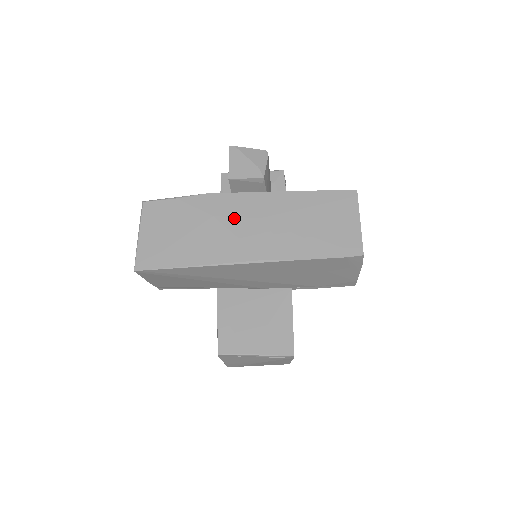
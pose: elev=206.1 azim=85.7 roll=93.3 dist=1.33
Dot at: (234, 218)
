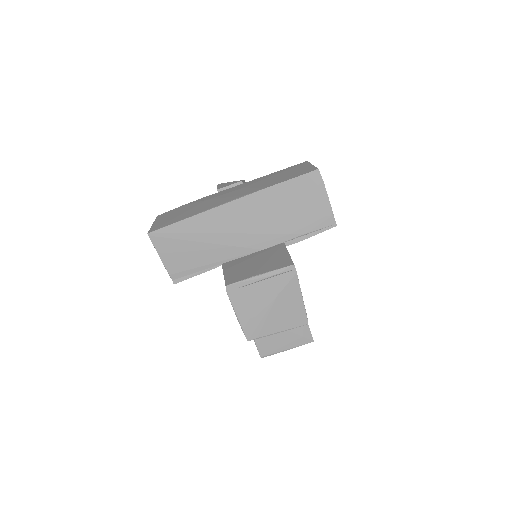
Dot at: (222, 195)
